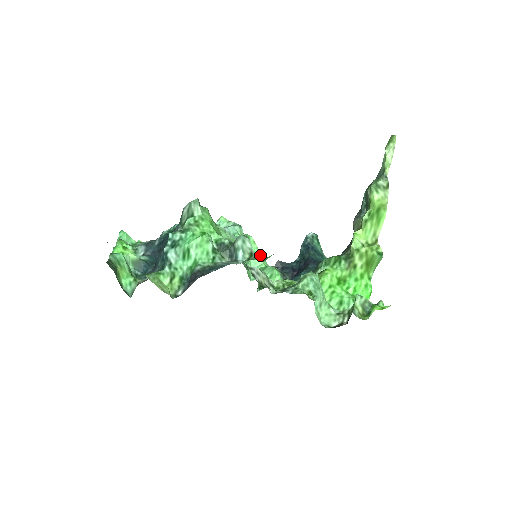
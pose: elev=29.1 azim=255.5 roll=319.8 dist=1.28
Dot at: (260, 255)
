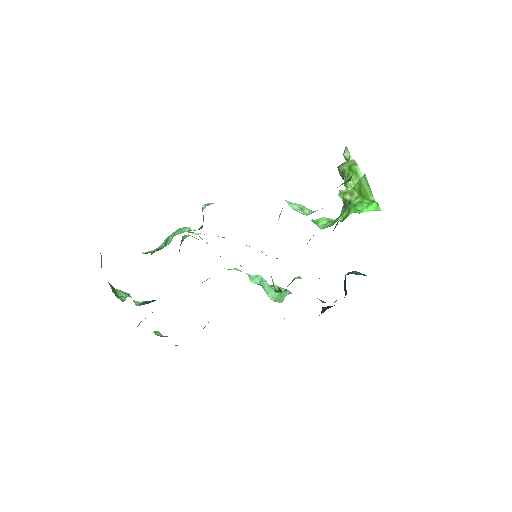
Dot at: (286, 290)
